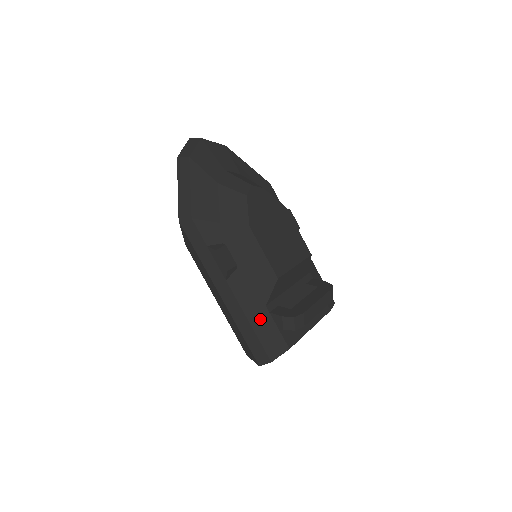
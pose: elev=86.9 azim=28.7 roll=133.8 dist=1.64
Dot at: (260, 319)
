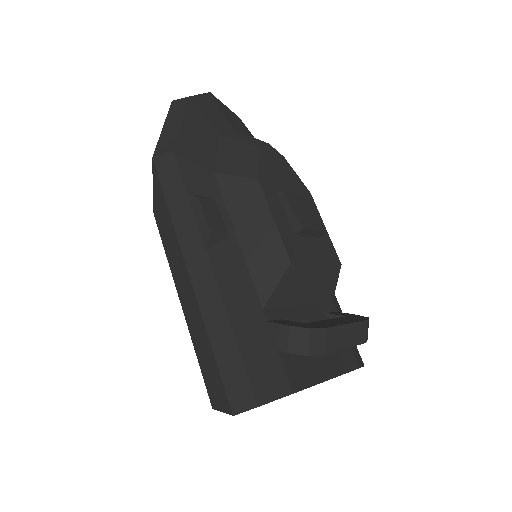
Dot at: (250, 326)
